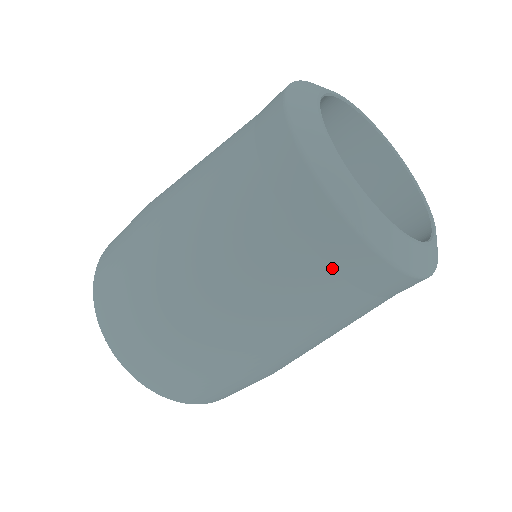
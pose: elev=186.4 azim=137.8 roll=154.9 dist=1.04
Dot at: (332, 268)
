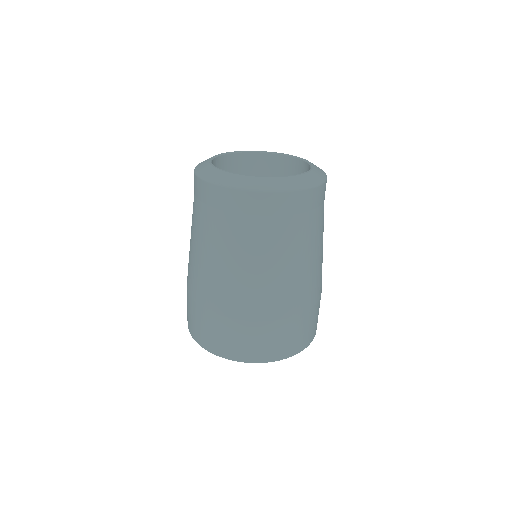
Dot at: (236, 213)
